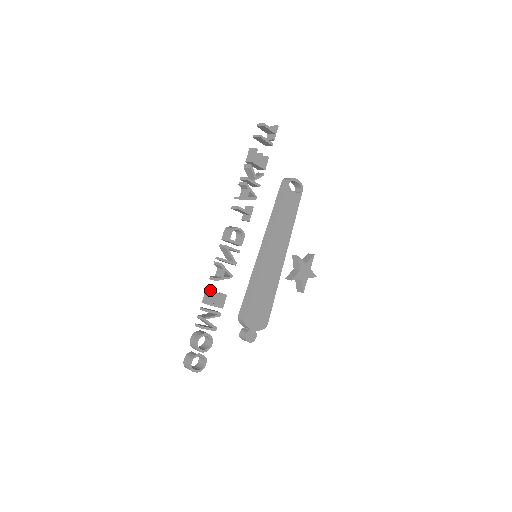
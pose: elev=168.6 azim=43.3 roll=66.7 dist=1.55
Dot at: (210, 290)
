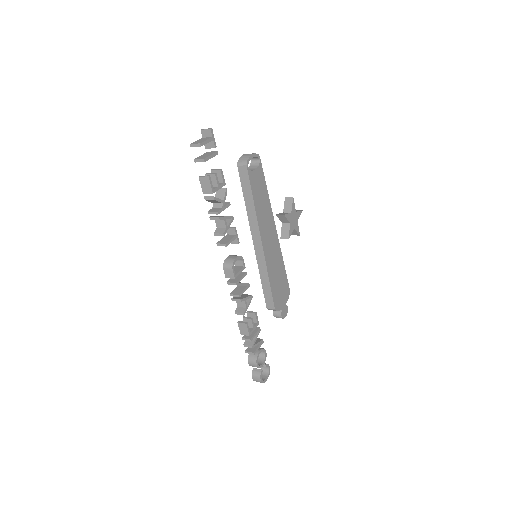
Dot at: (243, 324)
